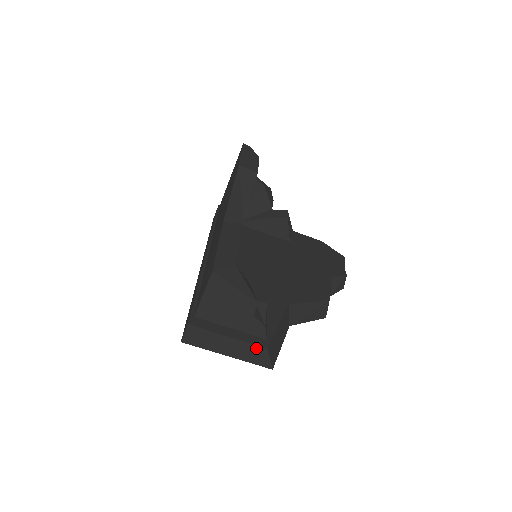
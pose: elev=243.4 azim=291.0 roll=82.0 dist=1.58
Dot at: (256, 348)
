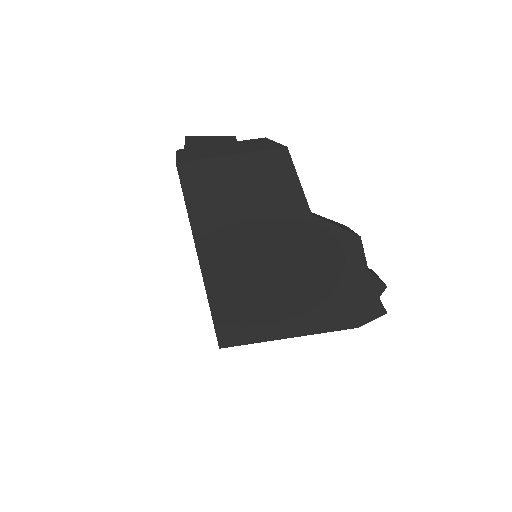
Dot at: (254, 141)
